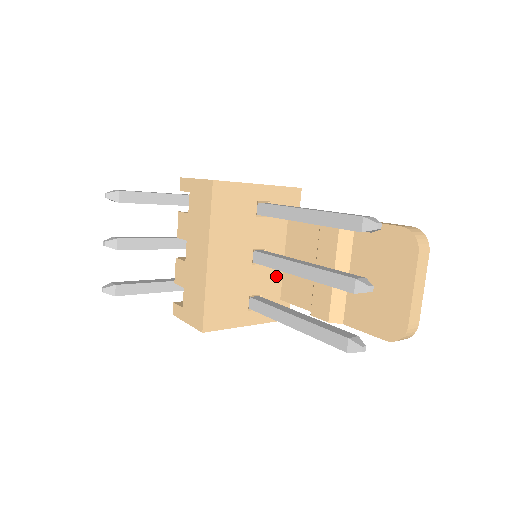
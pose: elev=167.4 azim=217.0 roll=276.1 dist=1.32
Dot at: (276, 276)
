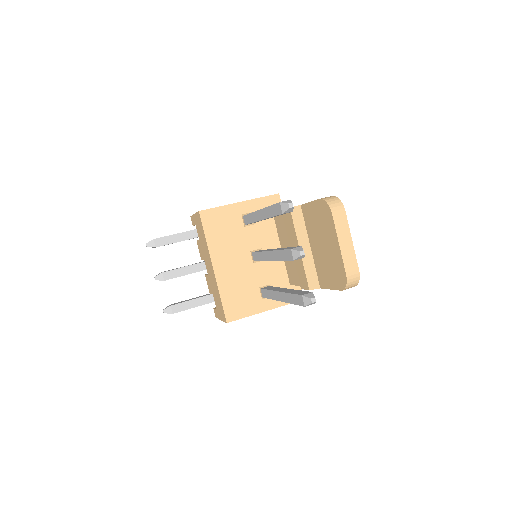
Dot at: (279, 267)
